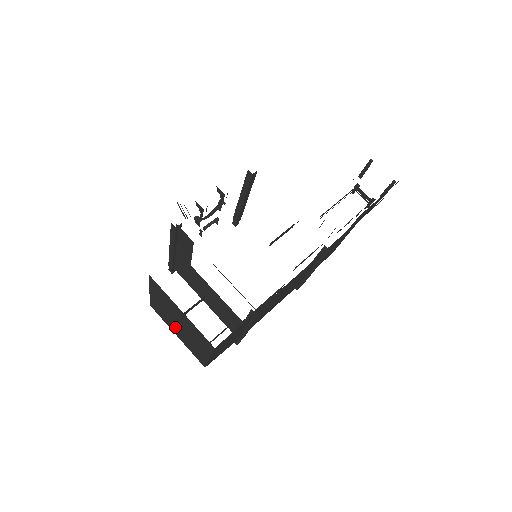
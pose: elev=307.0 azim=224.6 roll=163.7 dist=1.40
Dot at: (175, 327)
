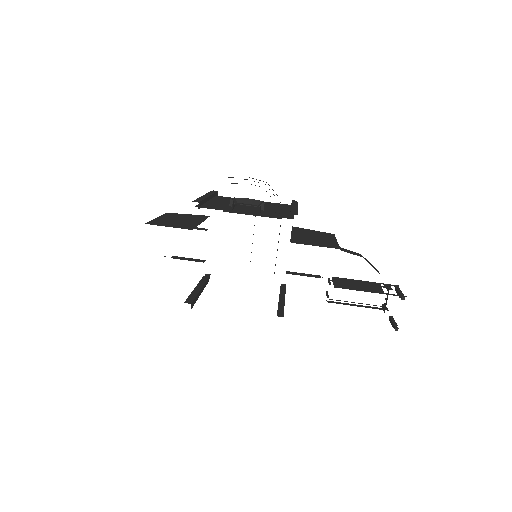
Dot at: occluded
